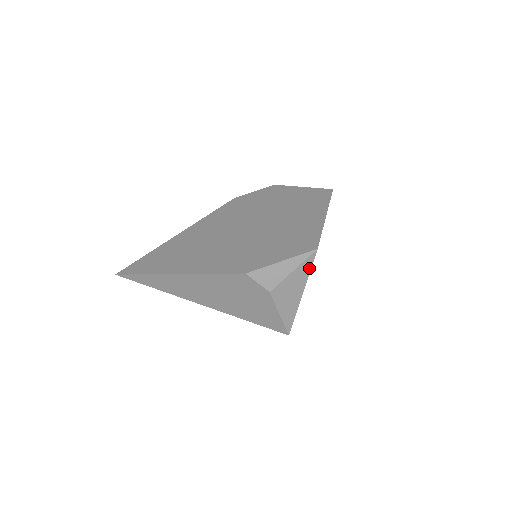
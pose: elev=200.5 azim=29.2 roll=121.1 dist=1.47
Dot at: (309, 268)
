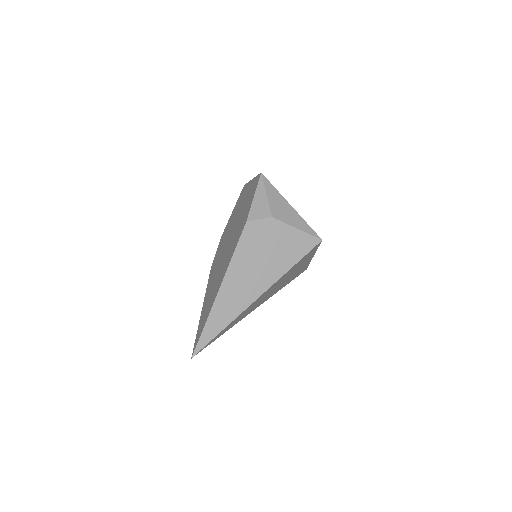
Dot at: (272, 187)
